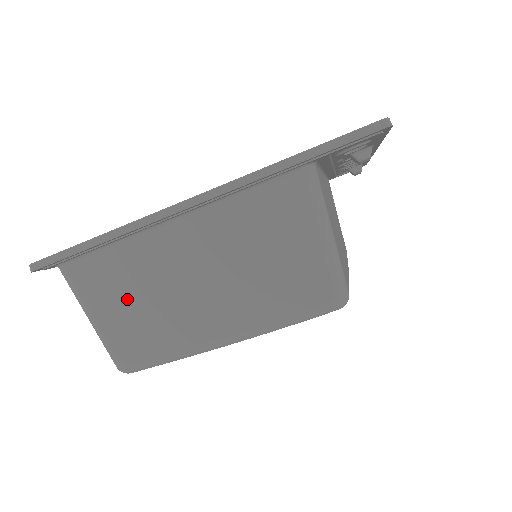
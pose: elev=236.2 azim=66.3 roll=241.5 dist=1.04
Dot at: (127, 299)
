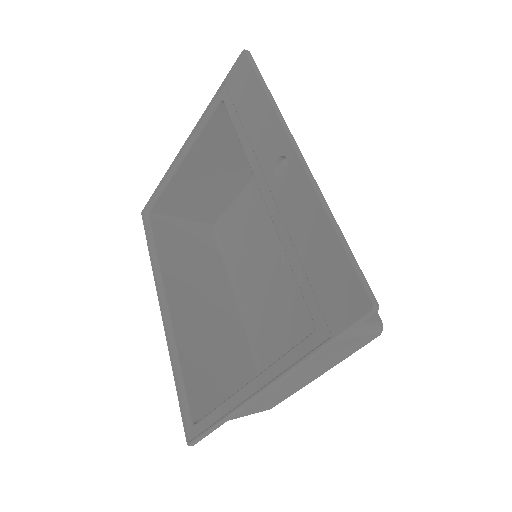
Dot at: (251, 407)
